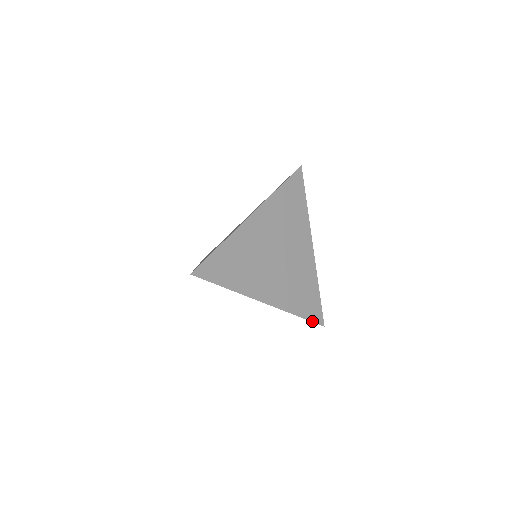
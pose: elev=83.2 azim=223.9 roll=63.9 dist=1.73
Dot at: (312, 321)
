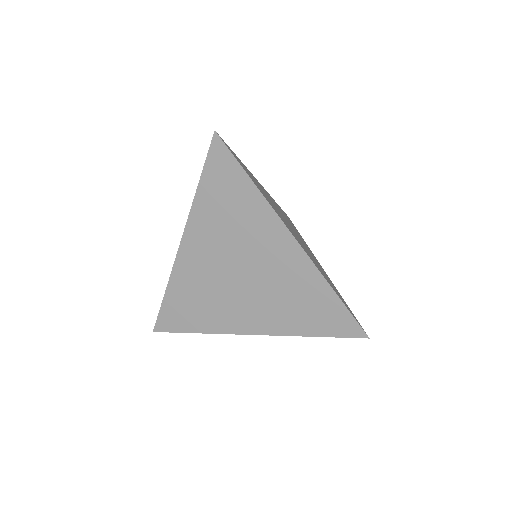
Dot at: (352, 316)
